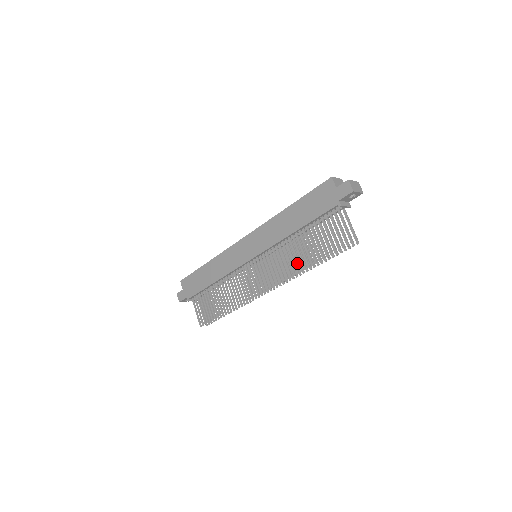
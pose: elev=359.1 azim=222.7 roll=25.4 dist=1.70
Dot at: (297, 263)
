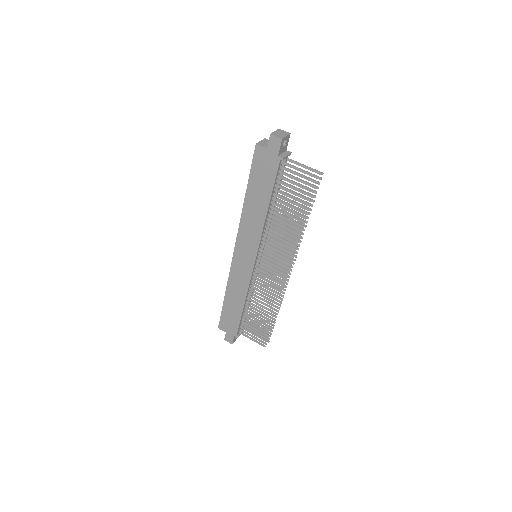
Dot at: occluded
